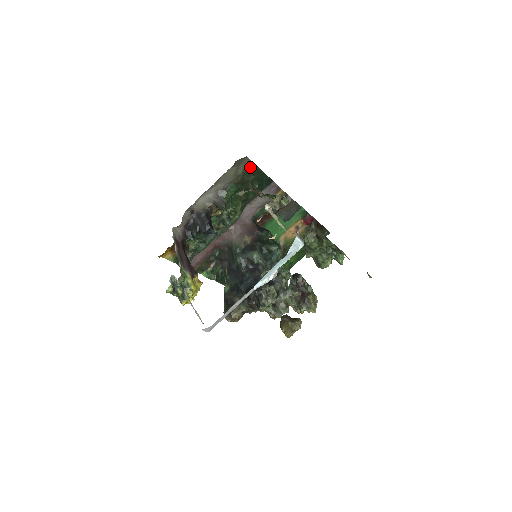
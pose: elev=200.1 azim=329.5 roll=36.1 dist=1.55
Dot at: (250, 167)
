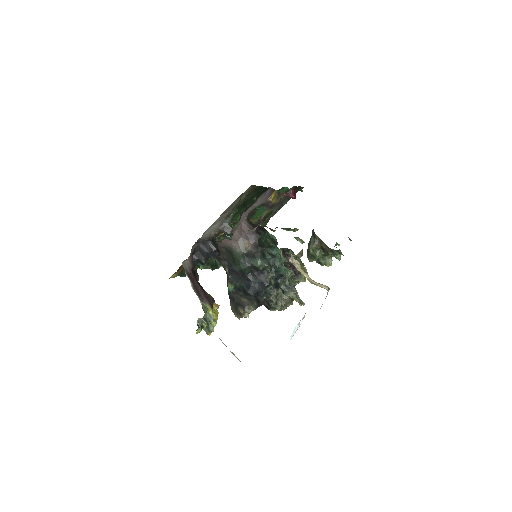
Dot at: (252, 189)
